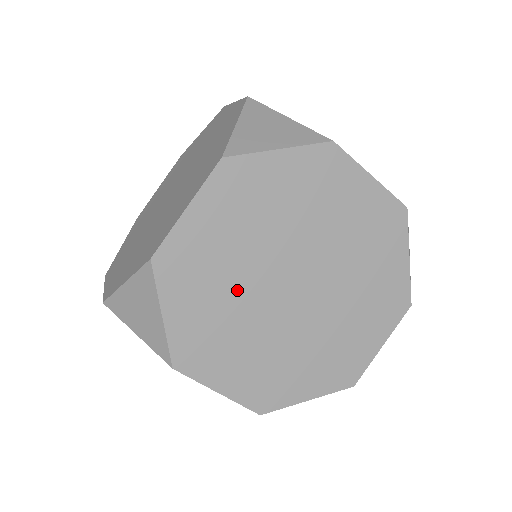
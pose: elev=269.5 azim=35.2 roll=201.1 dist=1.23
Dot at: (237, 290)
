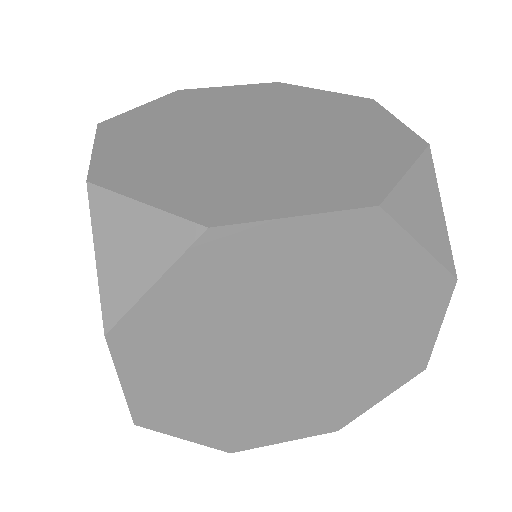
Dot at: (205, 117)
